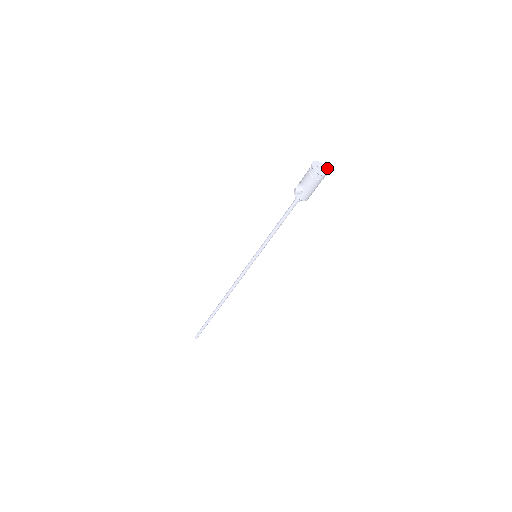
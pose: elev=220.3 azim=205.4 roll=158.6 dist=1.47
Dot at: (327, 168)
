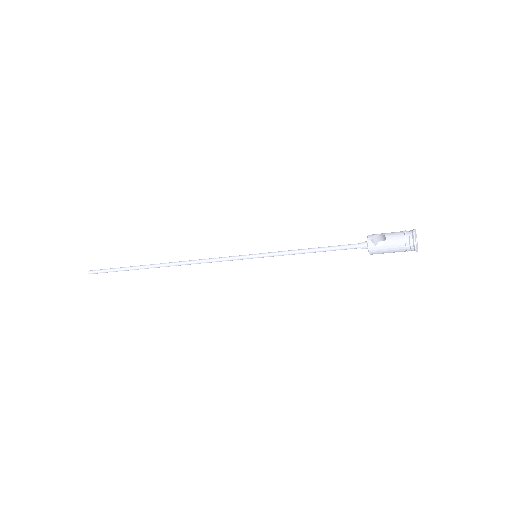
Dot at: occluded
